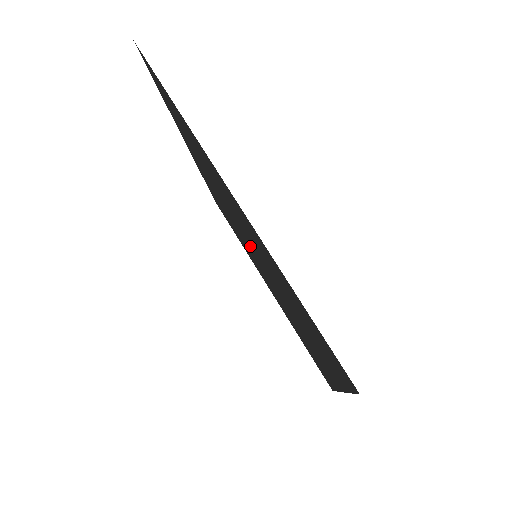
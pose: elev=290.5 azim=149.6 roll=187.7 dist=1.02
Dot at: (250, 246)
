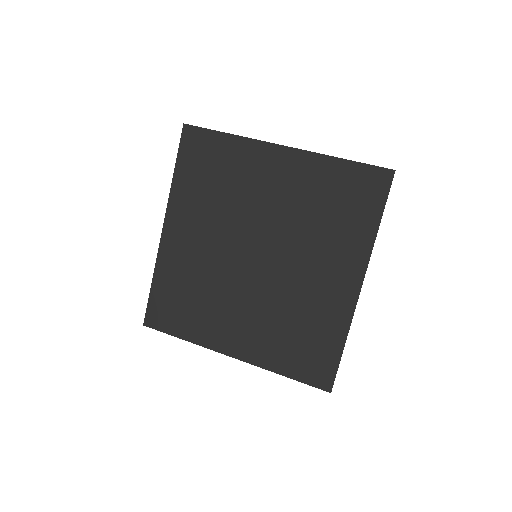
Dot at: (251, 249)
